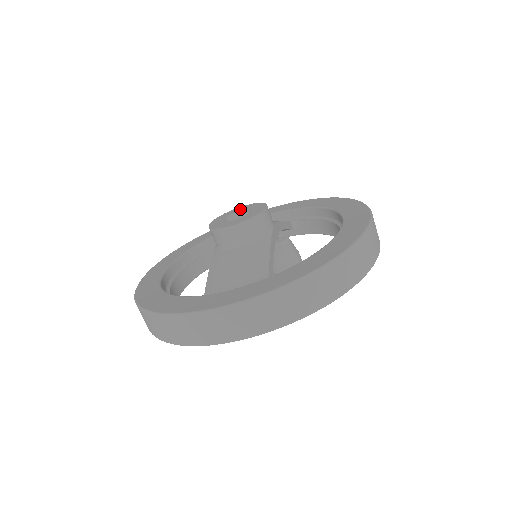
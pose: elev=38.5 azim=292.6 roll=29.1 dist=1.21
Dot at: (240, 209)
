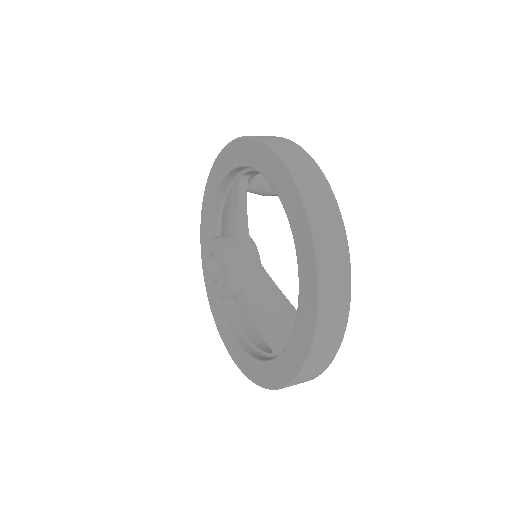
Dot at: (207, 253)
